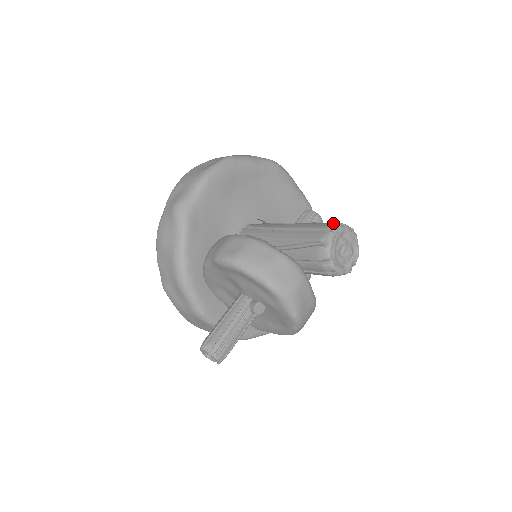
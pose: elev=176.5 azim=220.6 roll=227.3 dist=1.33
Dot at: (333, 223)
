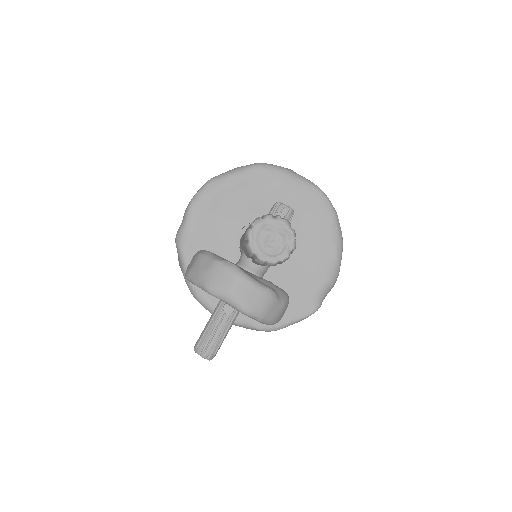
Dot at: (256, 218)
